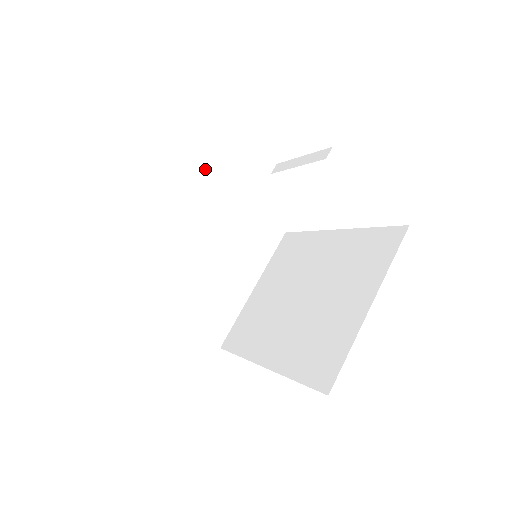
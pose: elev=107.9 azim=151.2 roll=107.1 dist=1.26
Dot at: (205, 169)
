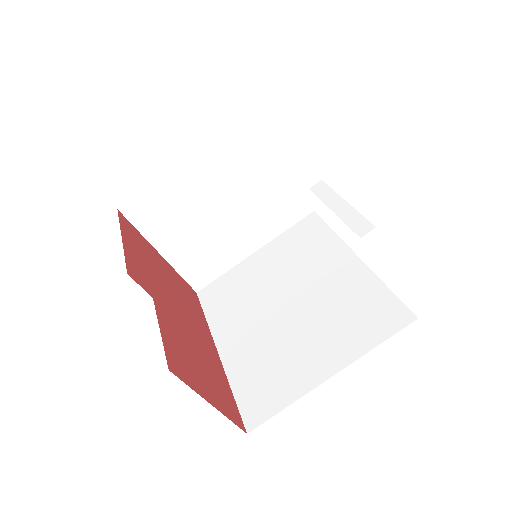
Dot at: (257, 117)
